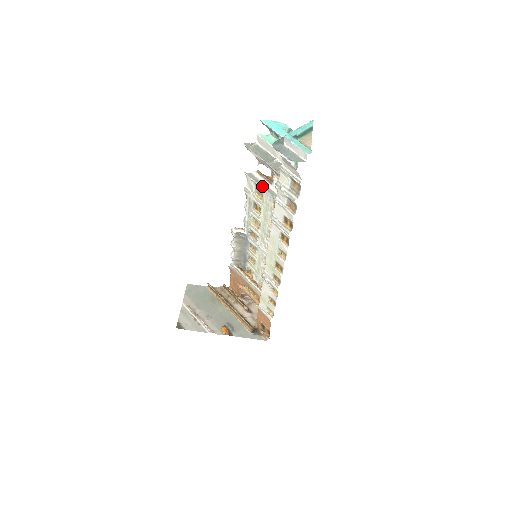
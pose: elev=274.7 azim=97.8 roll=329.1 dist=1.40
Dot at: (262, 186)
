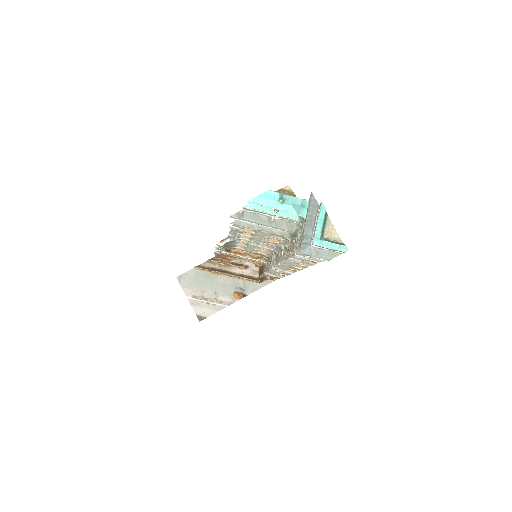
Dot at: (256, 229)
